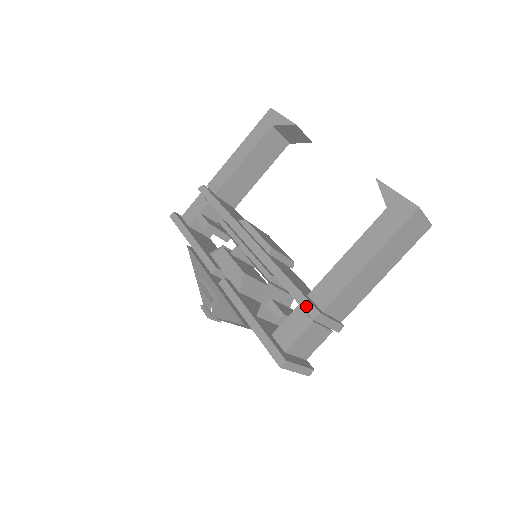
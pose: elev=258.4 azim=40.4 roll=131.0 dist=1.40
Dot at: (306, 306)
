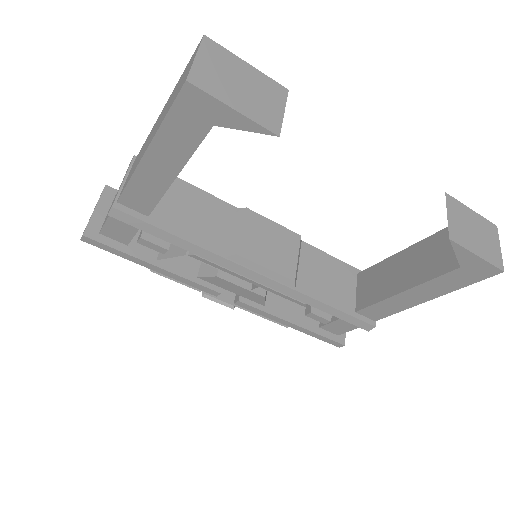
Dot at: (359, 325)
